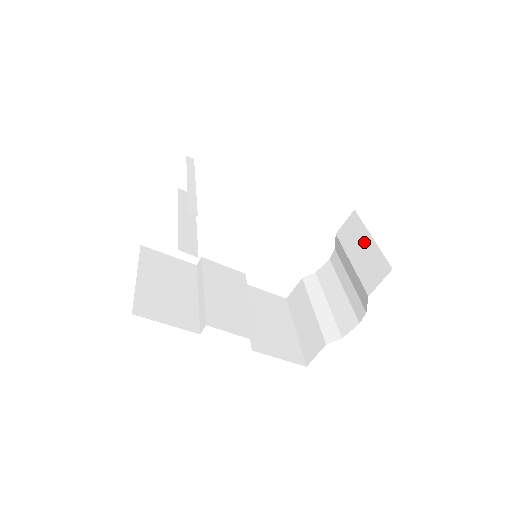
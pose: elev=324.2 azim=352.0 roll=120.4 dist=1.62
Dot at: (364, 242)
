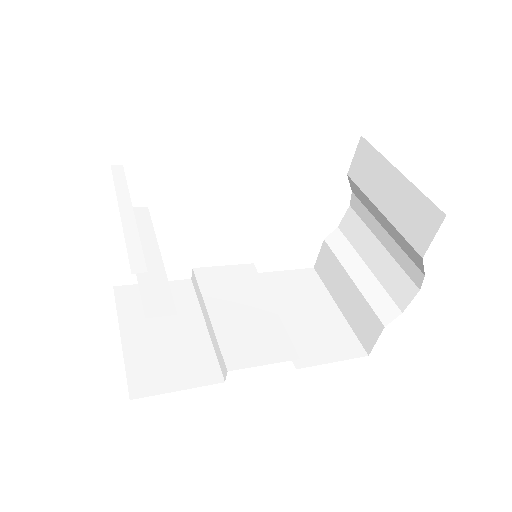
Dot at: (390, 181)
